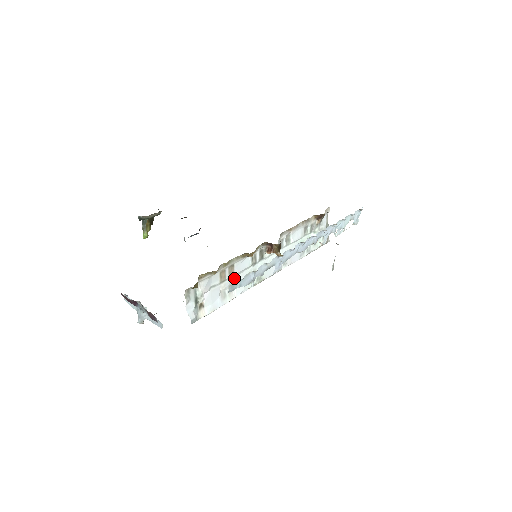
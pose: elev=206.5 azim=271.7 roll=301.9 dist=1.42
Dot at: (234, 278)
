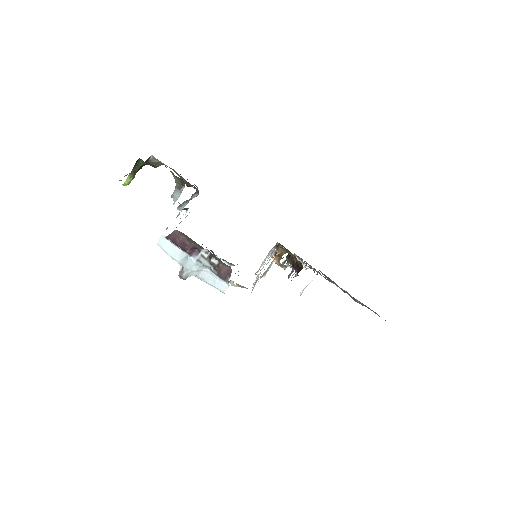
Dot at: (263, 267)
